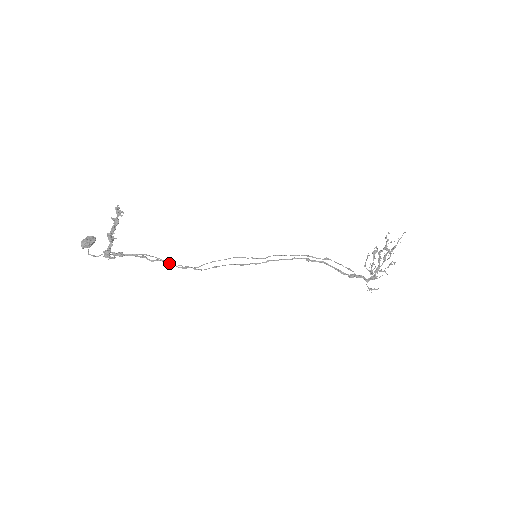
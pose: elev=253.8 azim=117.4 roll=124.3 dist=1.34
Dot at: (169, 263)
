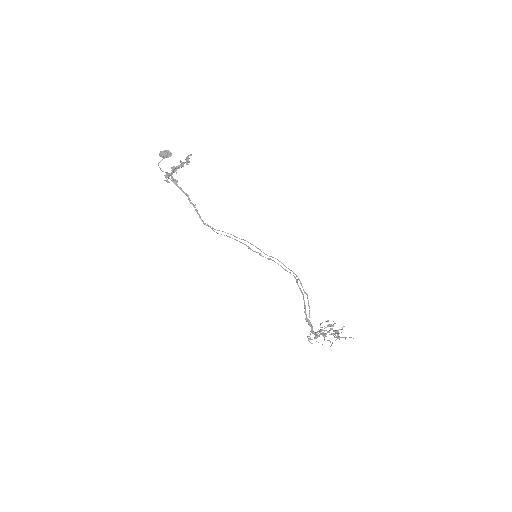
Dot at: (199, 214)
